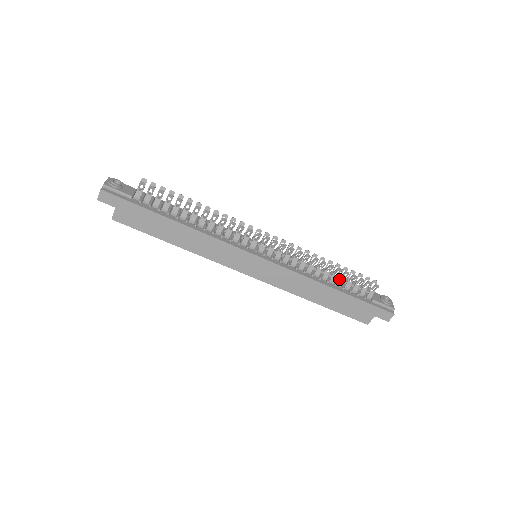
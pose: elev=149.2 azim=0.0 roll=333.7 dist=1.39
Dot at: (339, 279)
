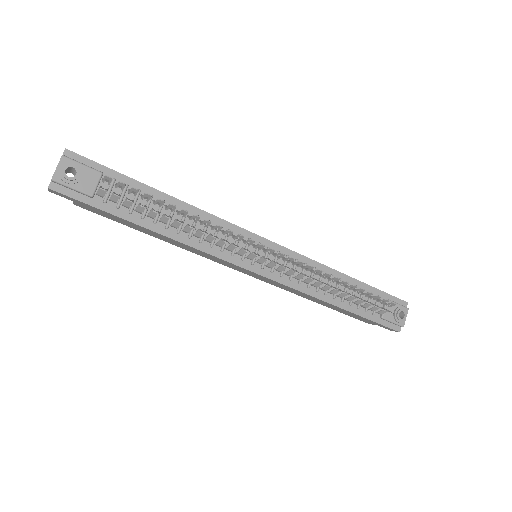
Dot at: (349, 297)
